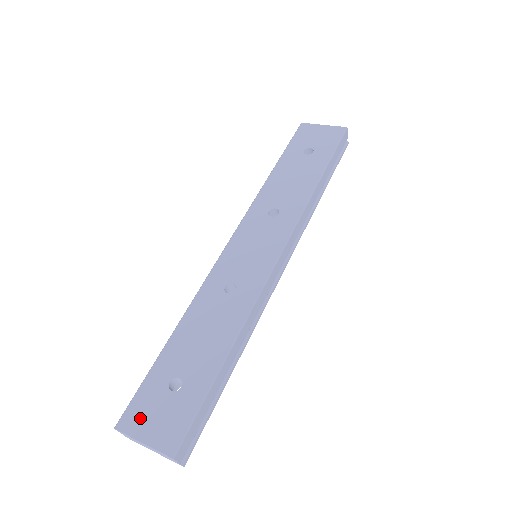
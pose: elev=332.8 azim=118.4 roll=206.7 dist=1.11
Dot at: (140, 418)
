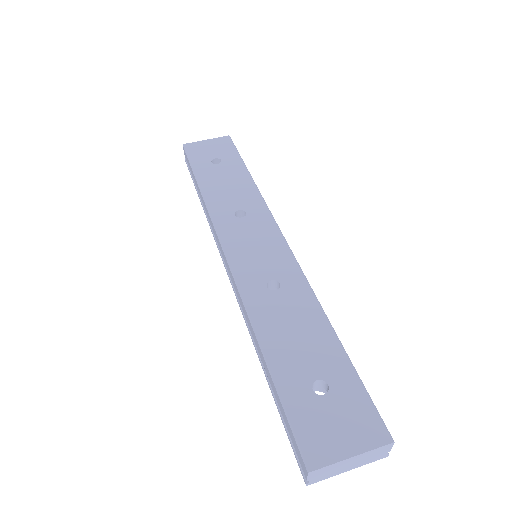
Dot at: (323, 440)
